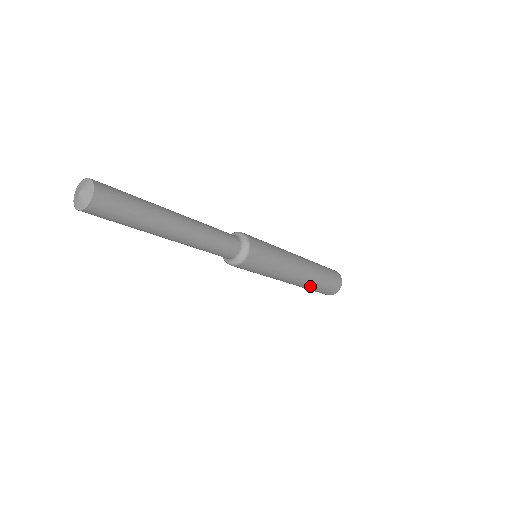
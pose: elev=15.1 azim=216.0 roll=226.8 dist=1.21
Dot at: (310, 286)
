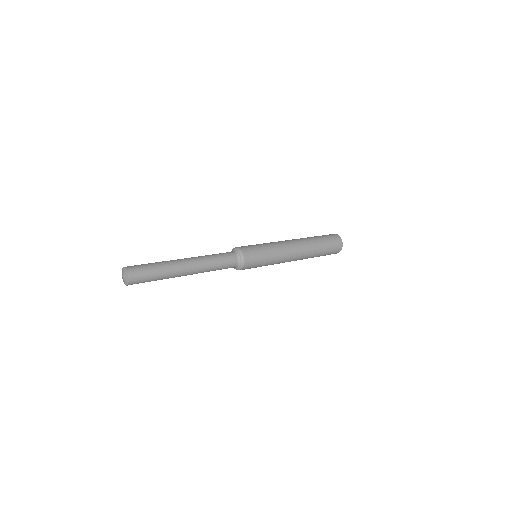
Dot at: occluded
